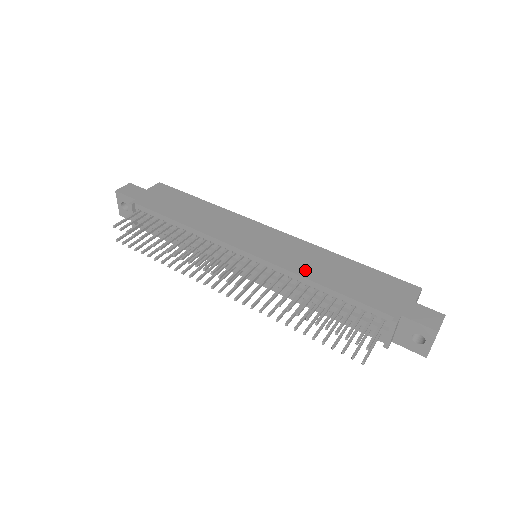
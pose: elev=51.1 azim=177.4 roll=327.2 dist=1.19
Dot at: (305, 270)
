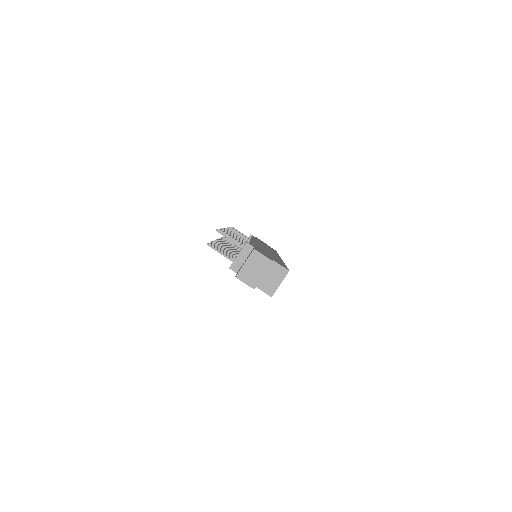
Dot at: occluded
